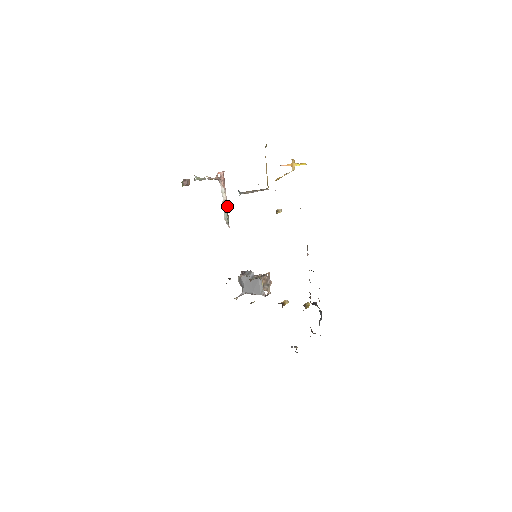
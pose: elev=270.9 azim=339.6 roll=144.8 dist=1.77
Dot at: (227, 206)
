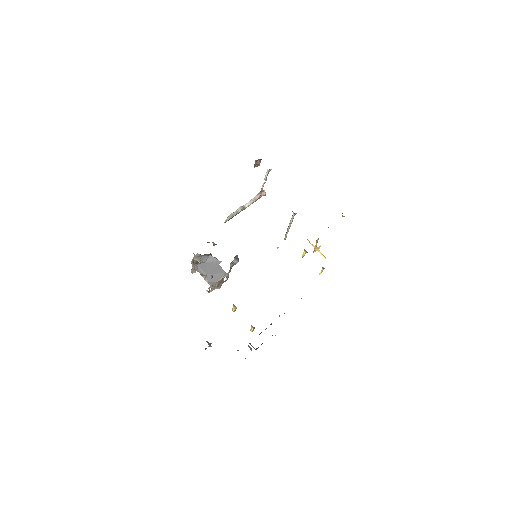
Dot at: occluded
